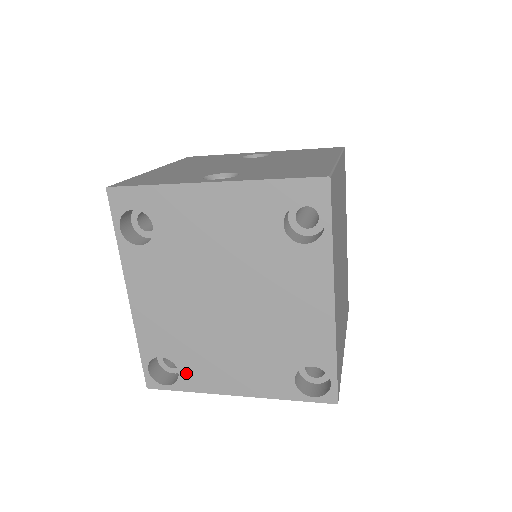
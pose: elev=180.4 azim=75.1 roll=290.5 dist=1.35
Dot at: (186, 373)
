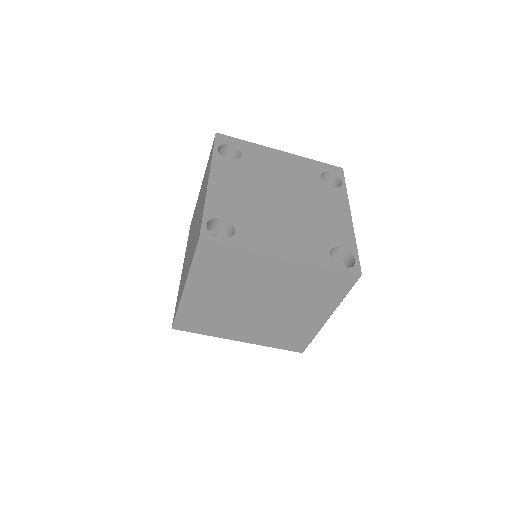
Dot at: (242, 233)
